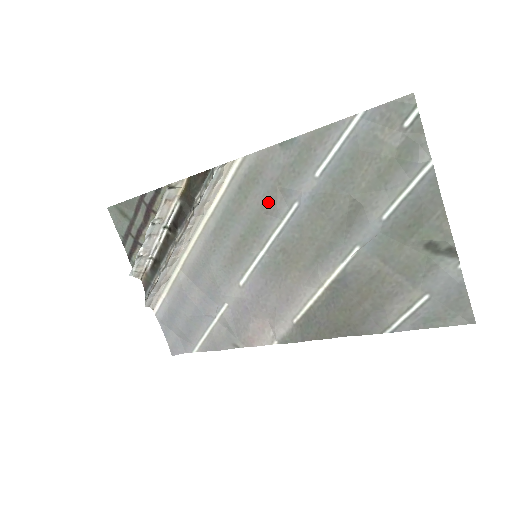
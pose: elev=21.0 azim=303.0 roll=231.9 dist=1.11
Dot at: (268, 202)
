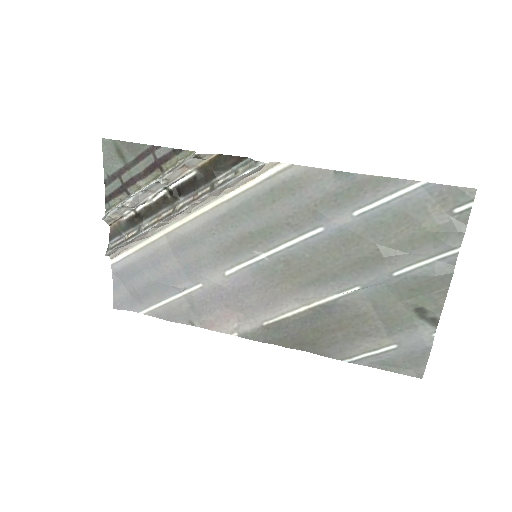
Dot at: (295, 216)
